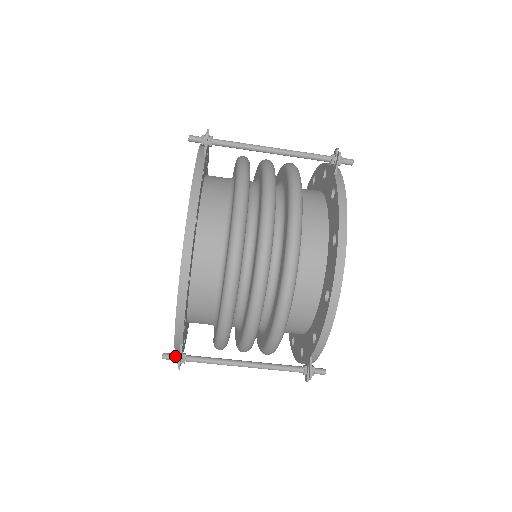
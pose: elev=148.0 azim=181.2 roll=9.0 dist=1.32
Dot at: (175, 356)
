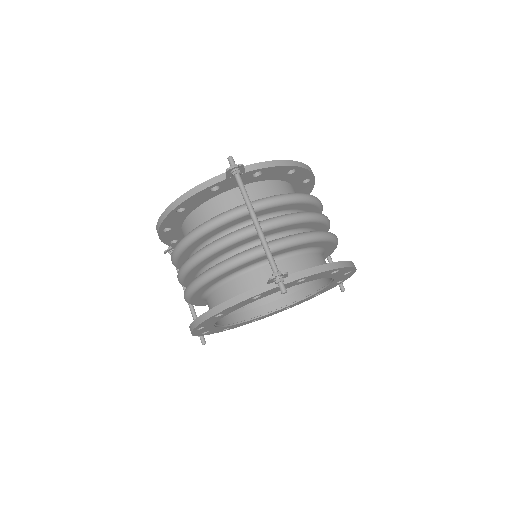
Dot at: occluded
